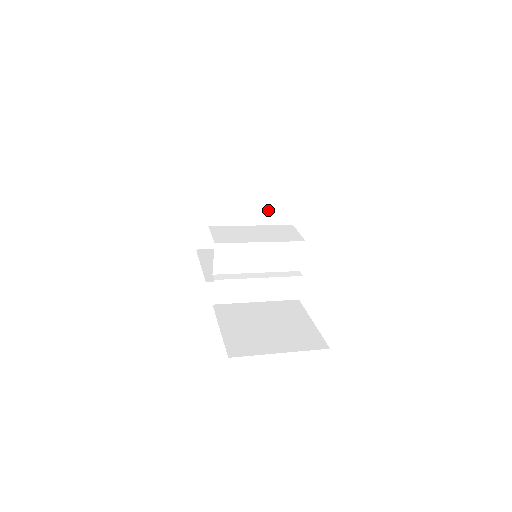
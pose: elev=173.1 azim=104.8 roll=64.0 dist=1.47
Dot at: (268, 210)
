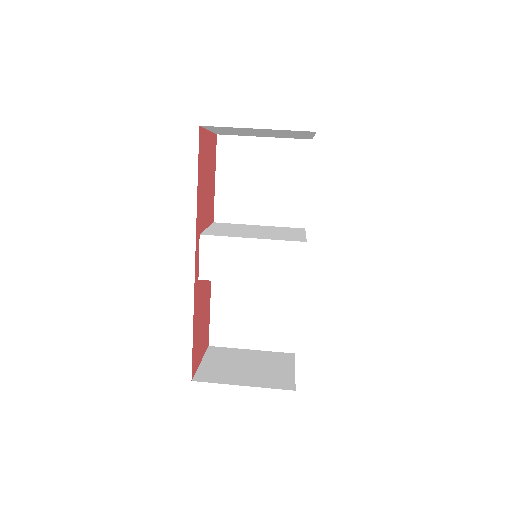
Dot at: (312, 134)
